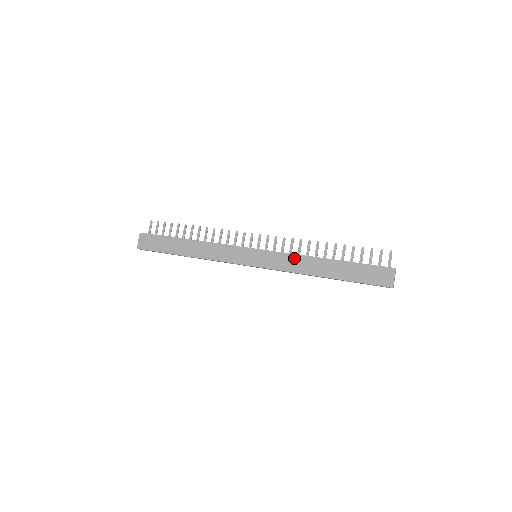
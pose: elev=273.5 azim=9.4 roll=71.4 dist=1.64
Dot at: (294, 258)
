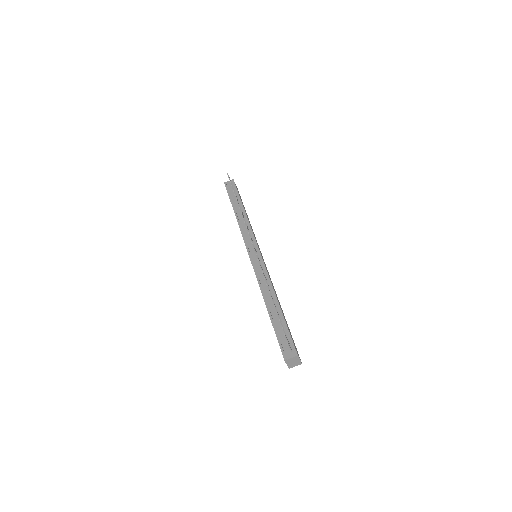
Dot at: (259, 284)
